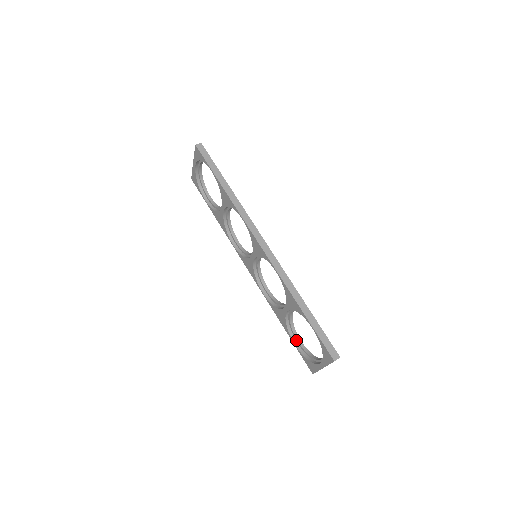
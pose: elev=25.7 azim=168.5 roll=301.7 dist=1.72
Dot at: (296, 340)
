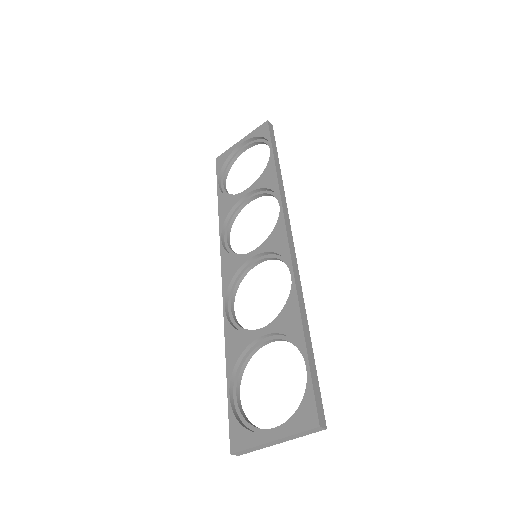
Dot at: (234, 391)
